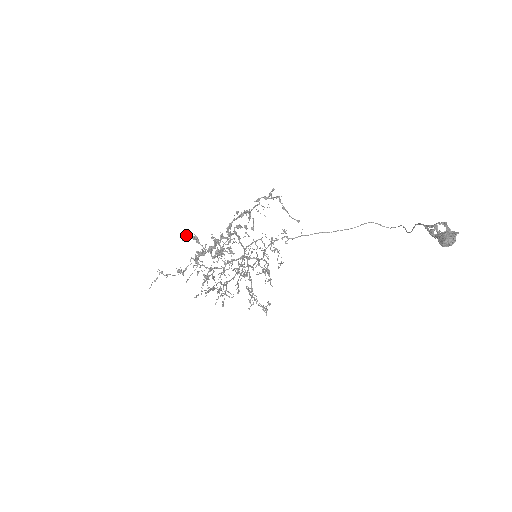
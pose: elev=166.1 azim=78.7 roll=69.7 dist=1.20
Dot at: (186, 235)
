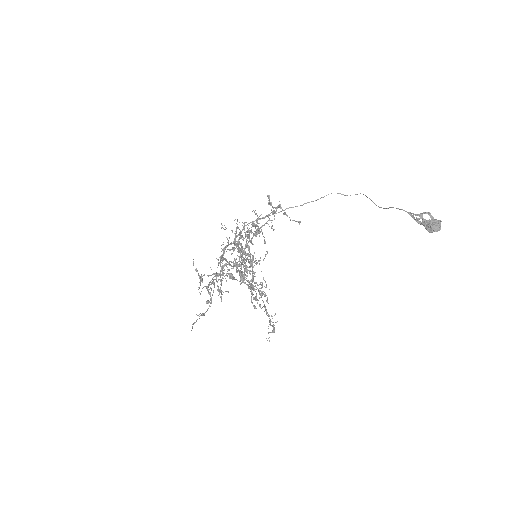
Dot at: (220, 275)
